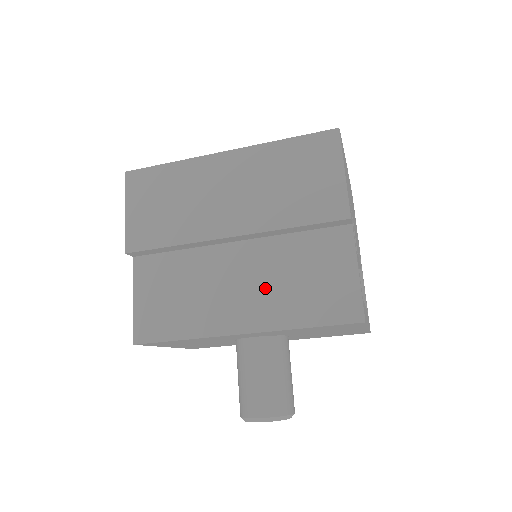
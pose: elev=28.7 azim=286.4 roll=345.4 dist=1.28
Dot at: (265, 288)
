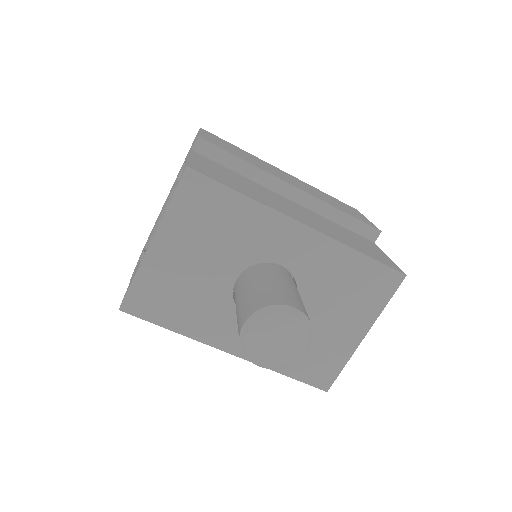
Dot at: (319, 223)
